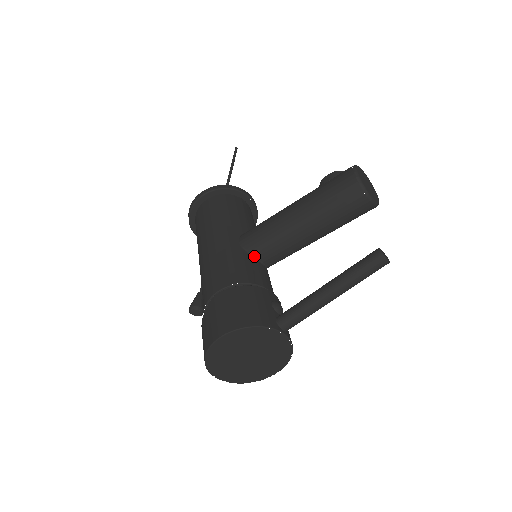
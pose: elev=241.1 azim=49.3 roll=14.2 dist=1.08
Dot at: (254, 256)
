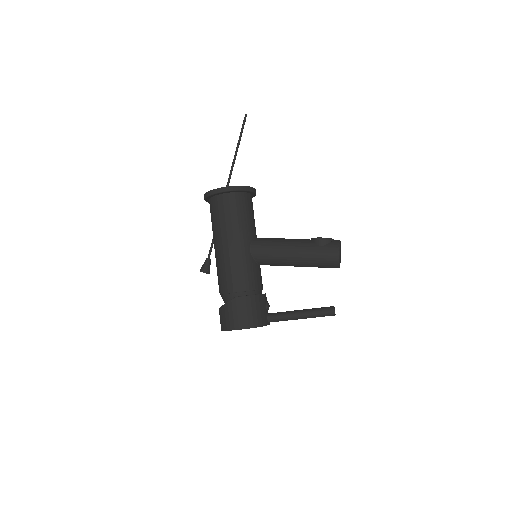
Dot at: (258, 263)
